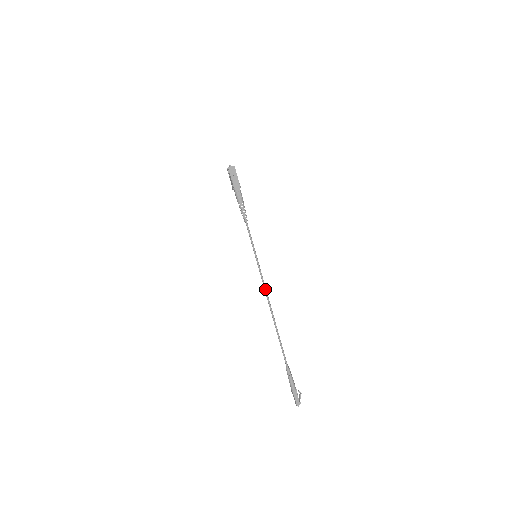
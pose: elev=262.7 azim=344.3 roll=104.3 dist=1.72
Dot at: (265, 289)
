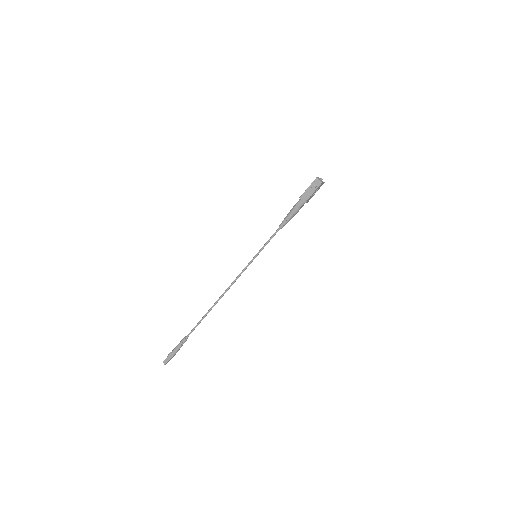
Dot at: occluded
